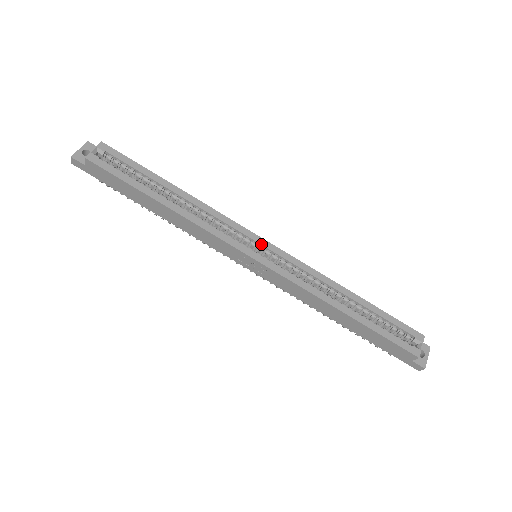
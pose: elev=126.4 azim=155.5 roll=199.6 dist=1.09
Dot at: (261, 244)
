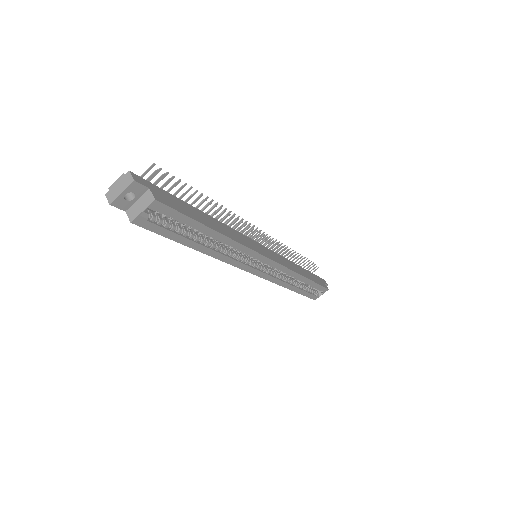
Dot at: (265, 263)
